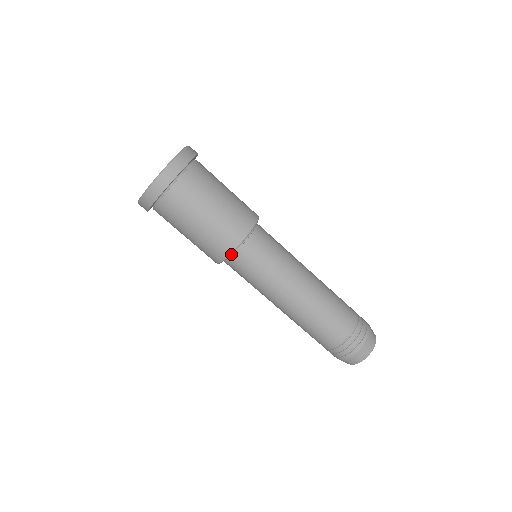
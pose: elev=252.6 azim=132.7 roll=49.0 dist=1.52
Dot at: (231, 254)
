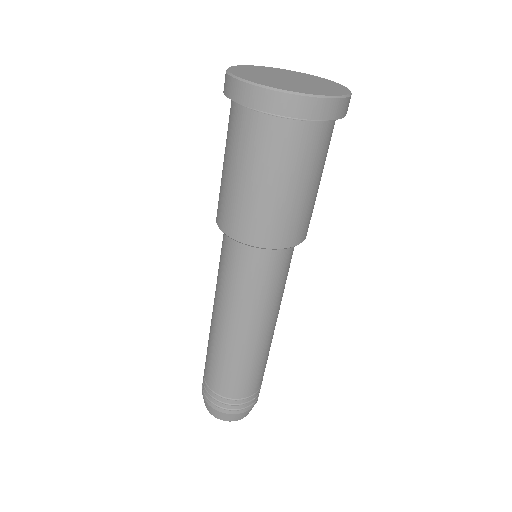
Dot at: occluded
